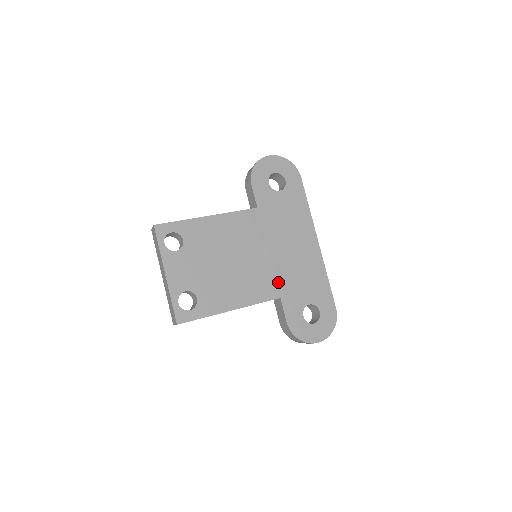
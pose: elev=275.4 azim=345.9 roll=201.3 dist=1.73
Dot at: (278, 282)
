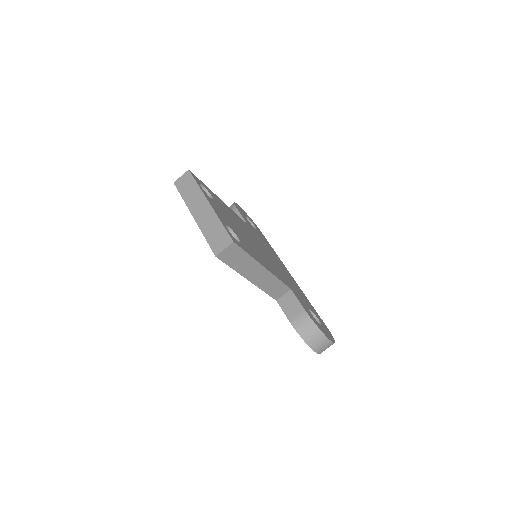
Dot at: (284, 278)
